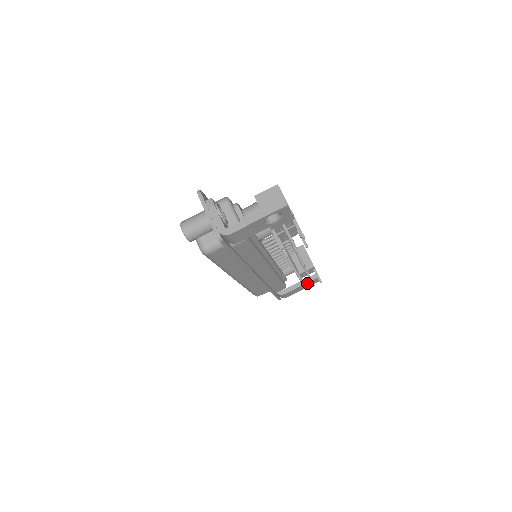
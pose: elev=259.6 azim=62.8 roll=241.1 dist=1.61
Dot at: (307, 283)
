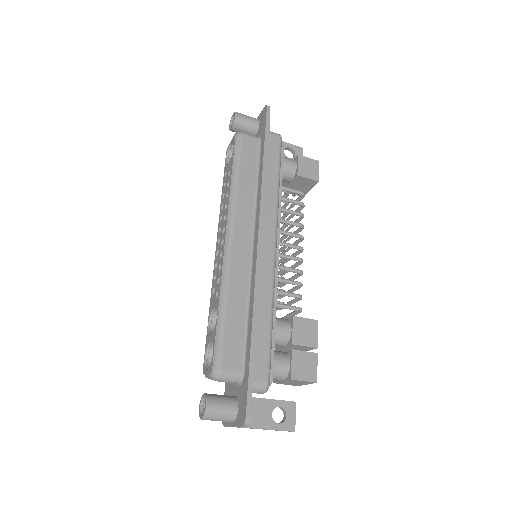
Dot at: (288, 149)
